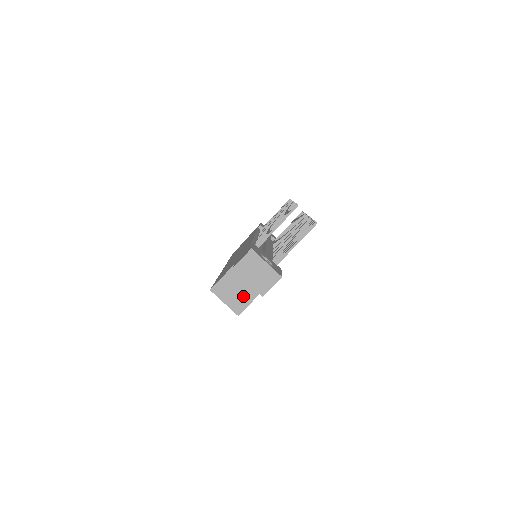
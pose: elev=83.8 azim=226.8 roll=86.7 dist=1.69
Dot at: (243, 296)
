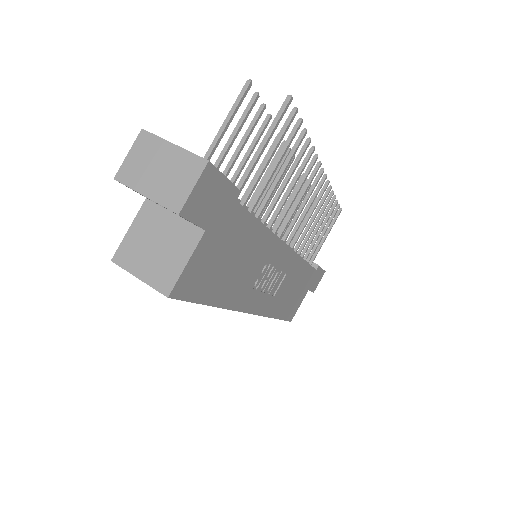
Dot at: (170, 254)
